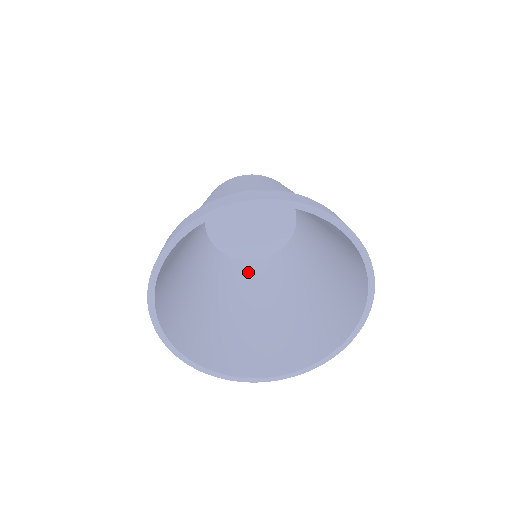
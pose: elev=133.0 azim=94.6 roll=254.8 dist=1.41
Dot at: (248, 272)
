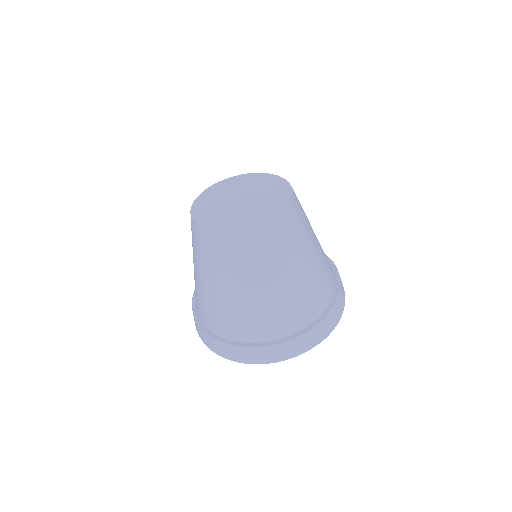
Dot at: occluded
